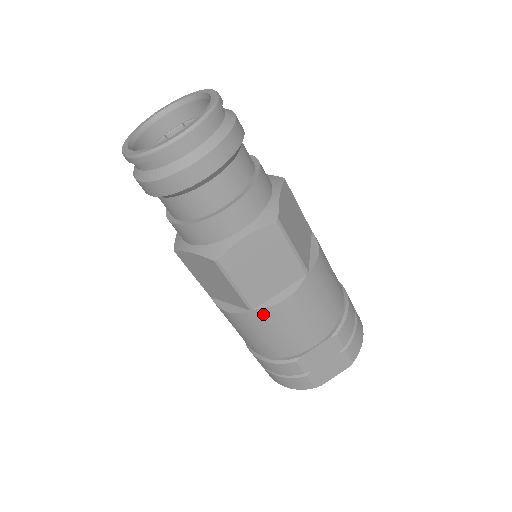
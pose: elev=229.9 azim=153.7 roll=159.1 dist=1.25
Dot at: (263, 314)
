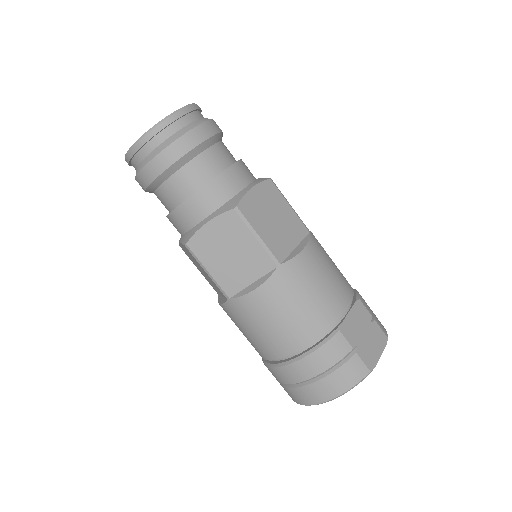
Dot at: (291, 268)
